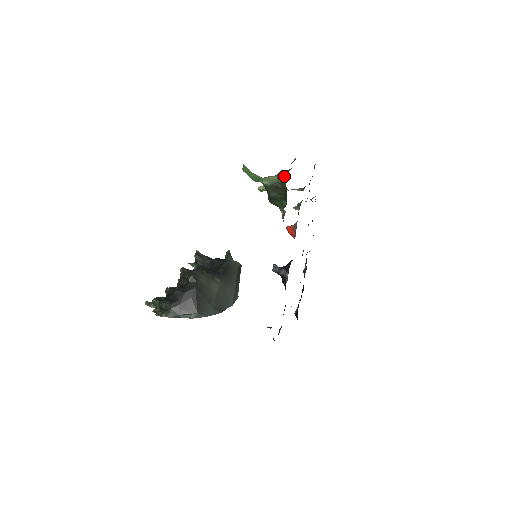
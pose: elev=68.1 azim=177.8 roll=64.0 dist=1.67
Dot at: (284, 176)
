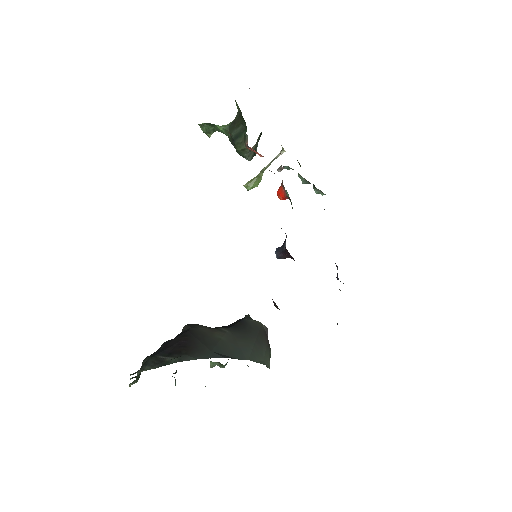
Dot at: occluded
